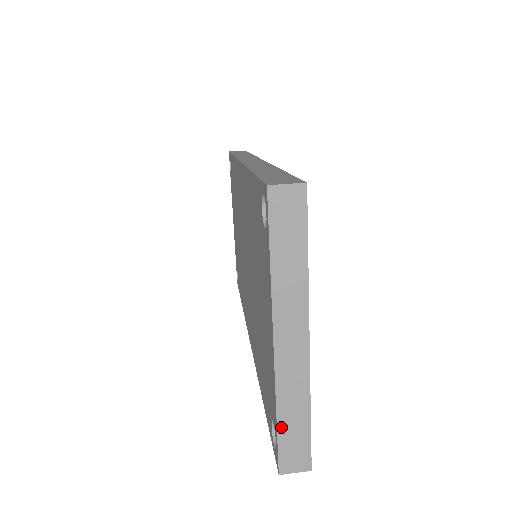
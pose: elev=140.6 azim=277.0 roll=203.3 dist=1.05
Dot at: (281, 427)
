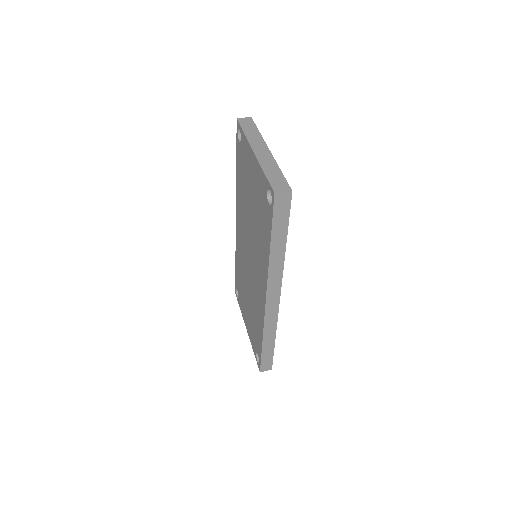
Dot at: (268, 176)
